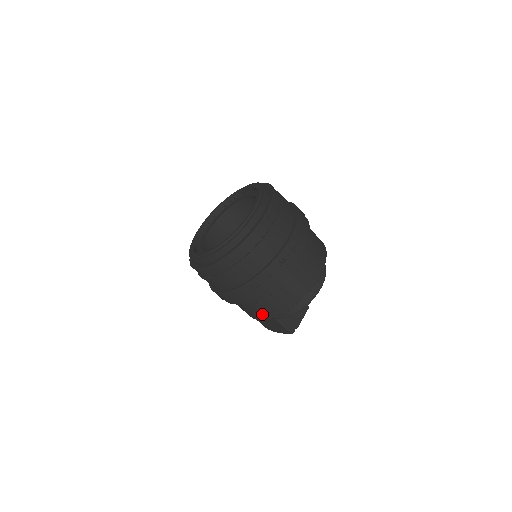
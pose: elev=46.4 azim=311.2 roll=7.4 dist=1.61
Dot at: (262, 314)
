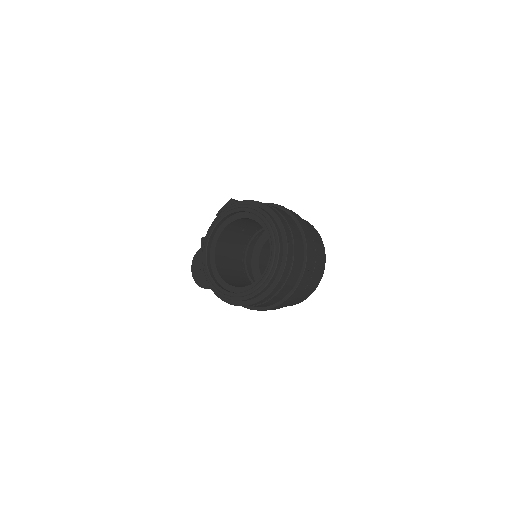
Dot at: (292, 304)
